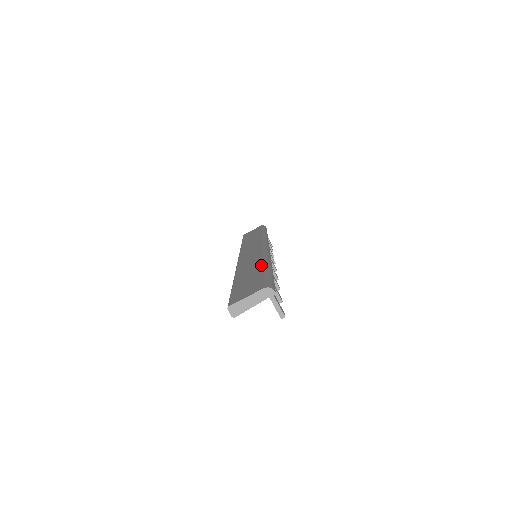
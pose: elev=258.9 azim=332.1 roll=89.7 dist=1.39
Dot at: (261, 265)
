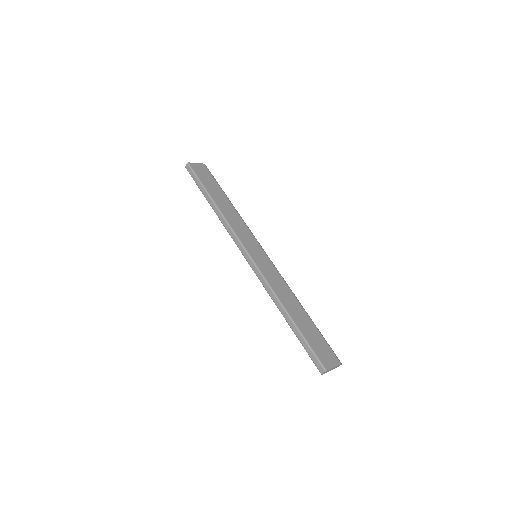
Dot at: (304, 310)
